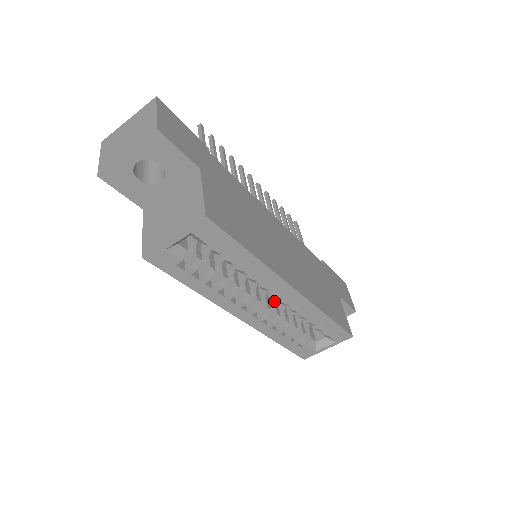
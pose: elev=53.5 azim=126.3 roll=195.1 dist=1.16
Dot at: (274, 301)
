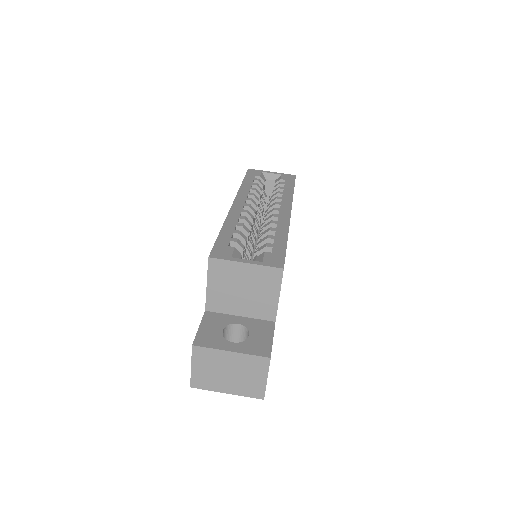
Dot at: (252, 234)
